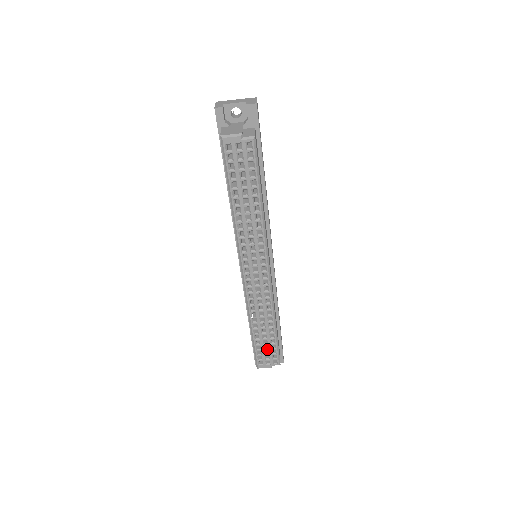
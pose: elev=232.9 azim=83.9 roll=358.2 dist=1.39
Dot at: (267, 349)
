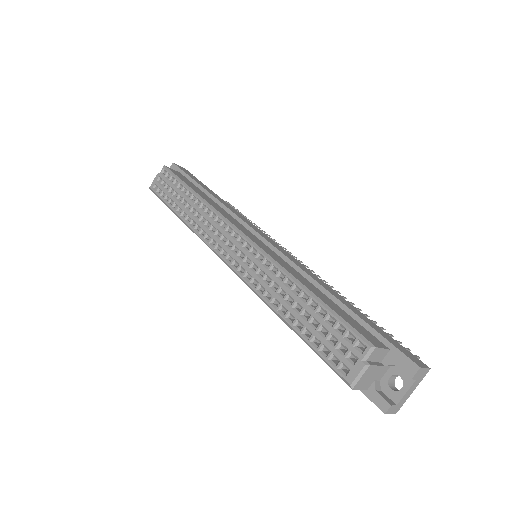
Dot at: (327, 333)
